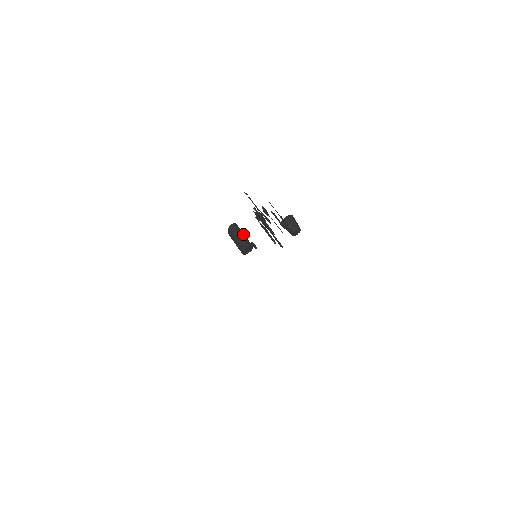
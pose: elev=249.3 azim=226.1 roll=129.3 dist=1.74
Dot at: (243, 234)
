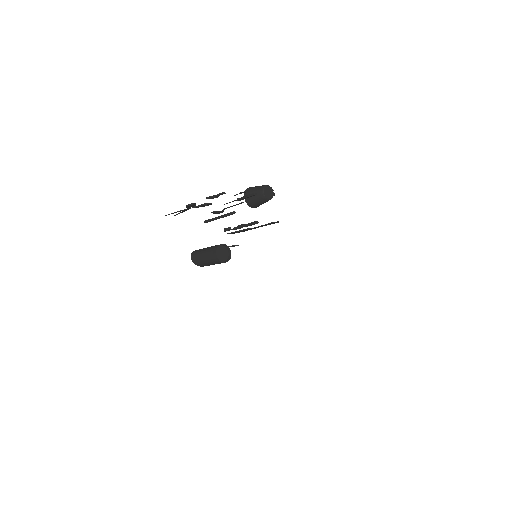
Dot at: (207, 248)
